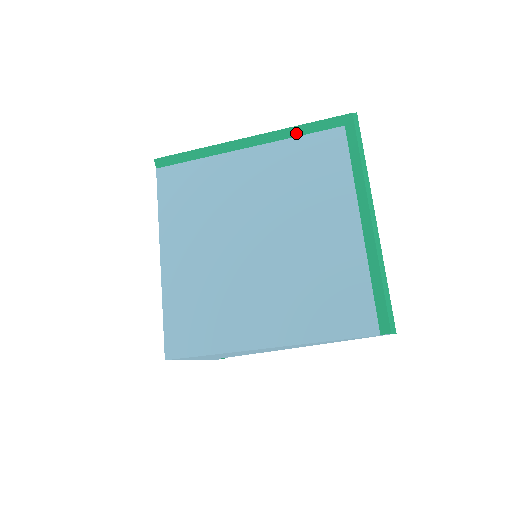
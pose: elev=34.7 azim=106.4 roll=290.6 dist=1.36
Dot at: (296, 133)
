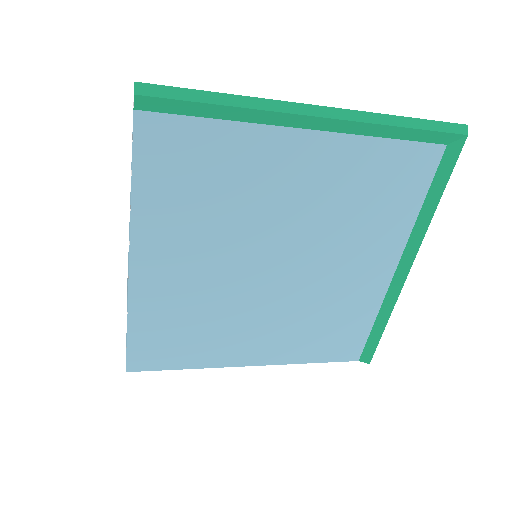
Dot at: (387, 134)
